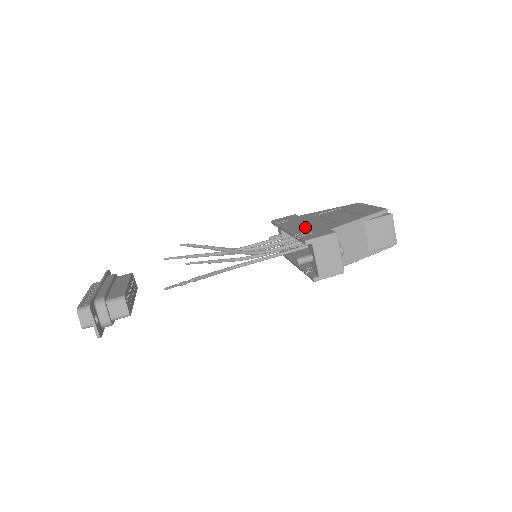
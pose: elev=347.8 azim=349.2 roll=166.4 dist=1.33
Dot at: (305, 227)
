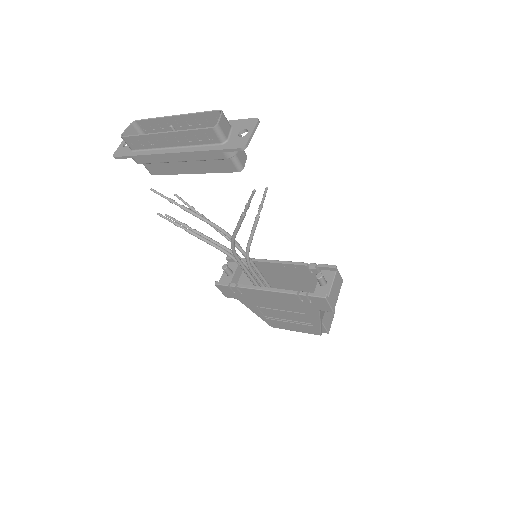
Dot at: occluded
